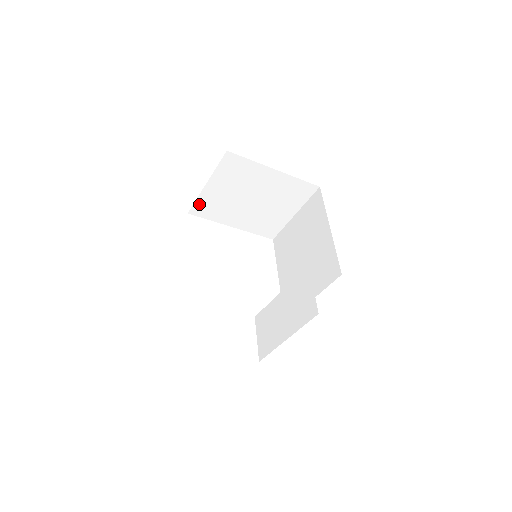
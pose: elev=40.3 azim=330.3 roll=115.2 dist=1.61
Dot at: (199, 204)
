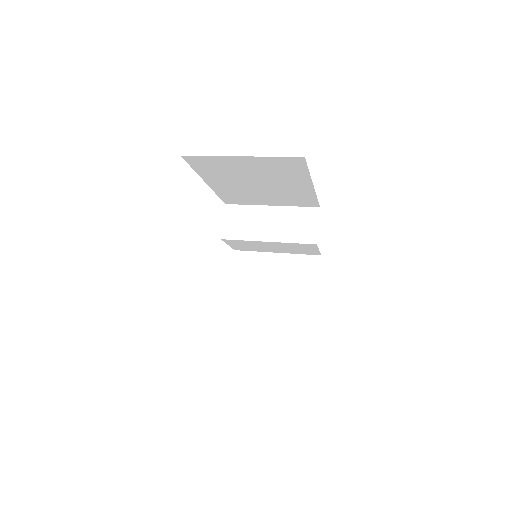
Dot at: occluded
